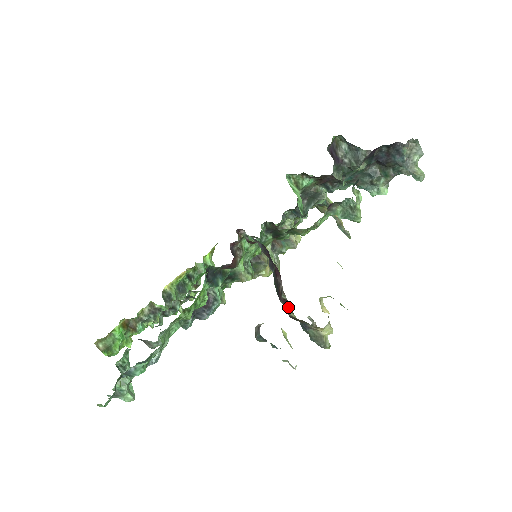
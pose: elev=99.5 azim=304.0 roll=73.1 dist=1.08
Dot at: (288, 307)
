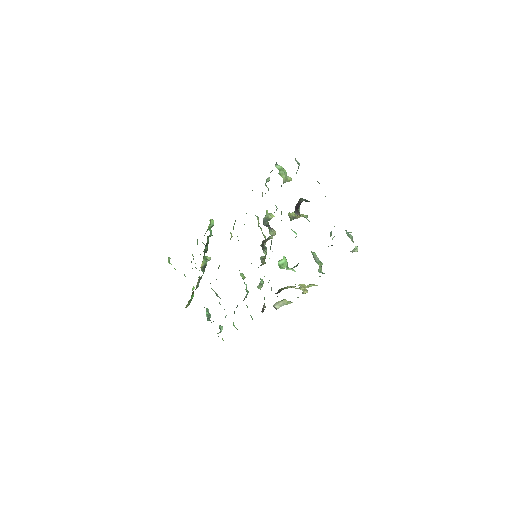
Dot at: occluded
